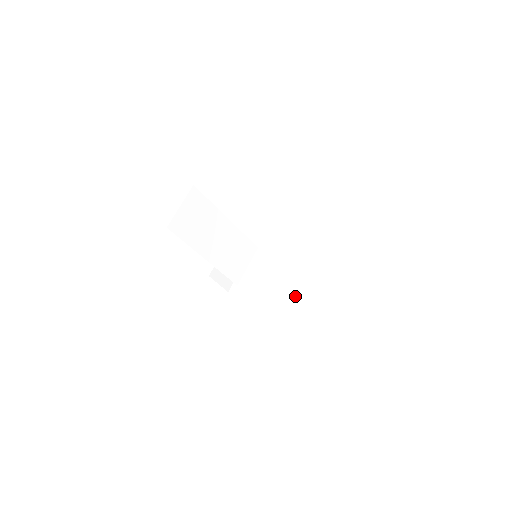
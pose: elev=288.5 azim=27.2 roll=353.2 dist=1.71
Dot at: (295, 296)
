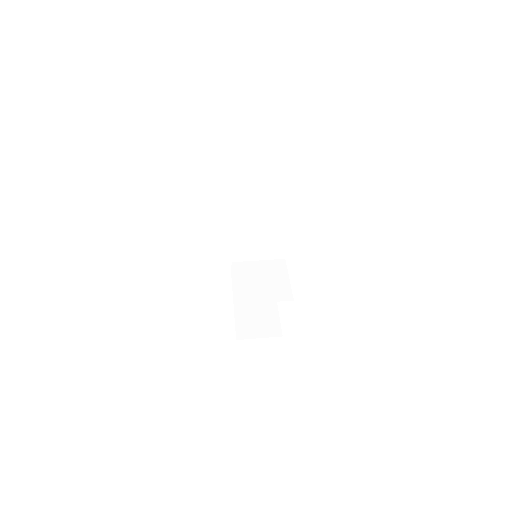
Dot at: (255, 318)
